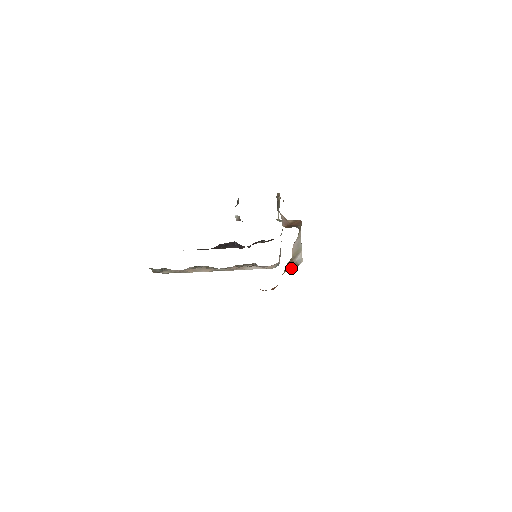
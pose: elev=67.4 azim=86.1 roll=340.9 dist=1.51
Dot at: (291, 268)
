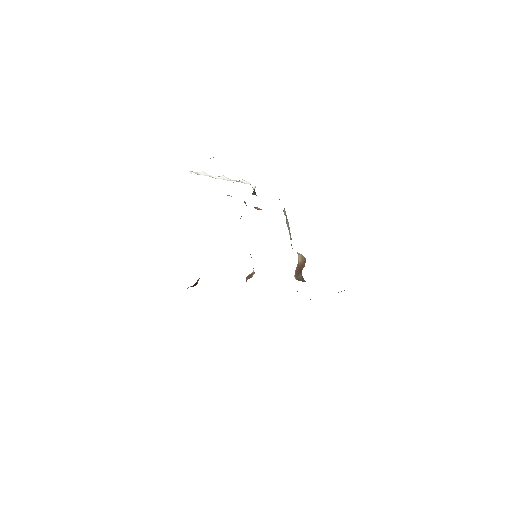
Dot at: occluded
